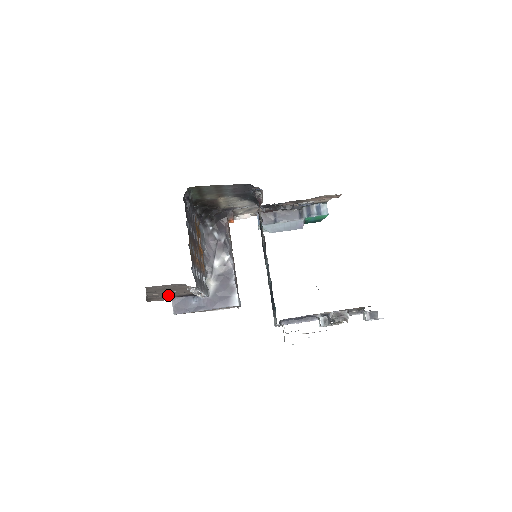
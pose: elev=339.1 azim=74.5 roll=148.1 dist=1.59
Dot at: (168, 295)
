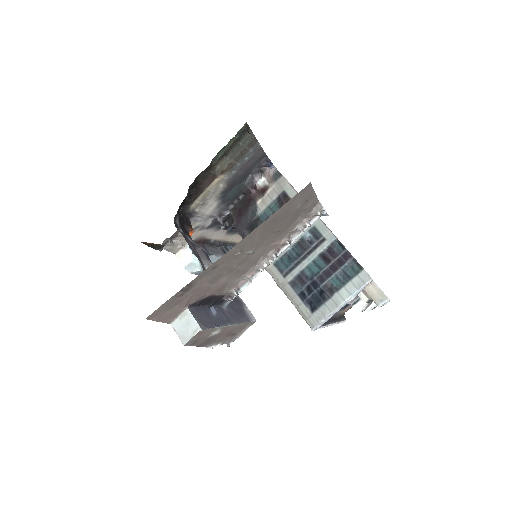
Dot at: (216, 278)
